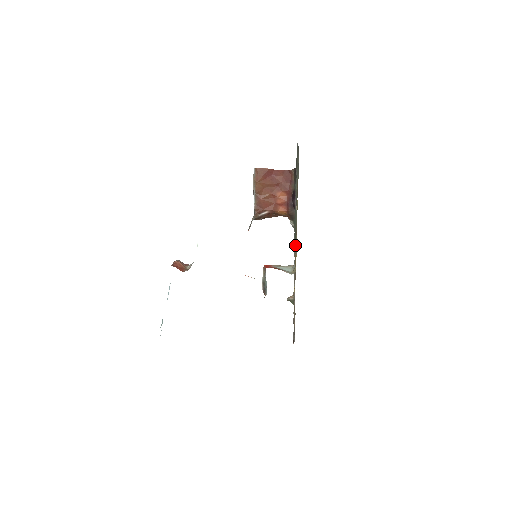
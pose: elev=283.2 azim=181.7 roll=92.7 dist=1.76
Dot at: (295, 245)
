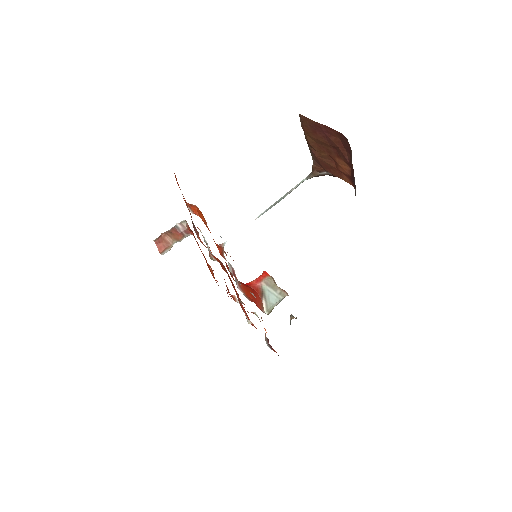
Dot at: occluded
